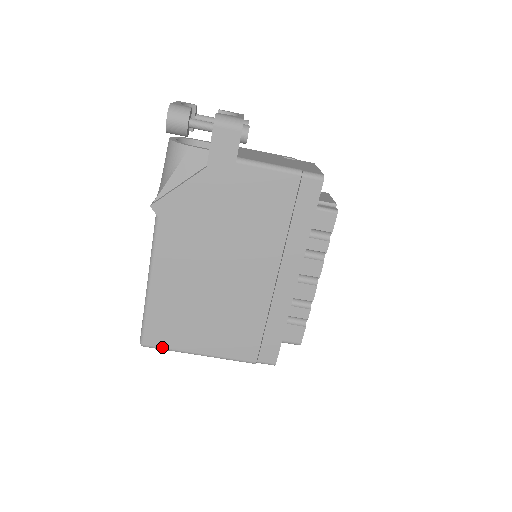
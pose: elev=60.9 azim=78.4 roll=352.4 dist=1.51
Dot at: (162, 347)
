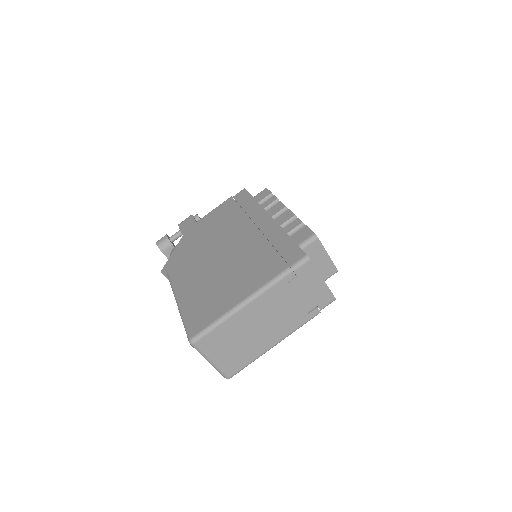
Dot at: (206, 326)
